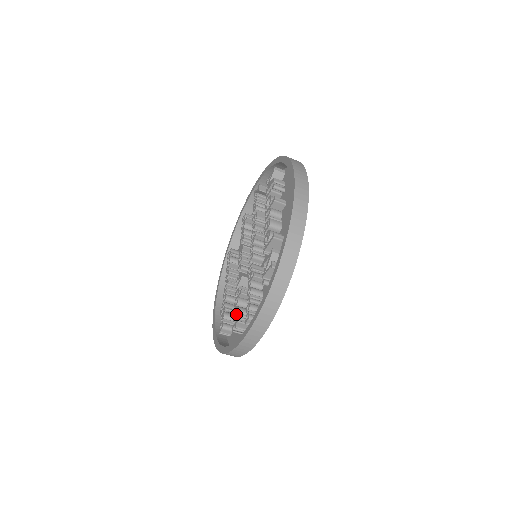
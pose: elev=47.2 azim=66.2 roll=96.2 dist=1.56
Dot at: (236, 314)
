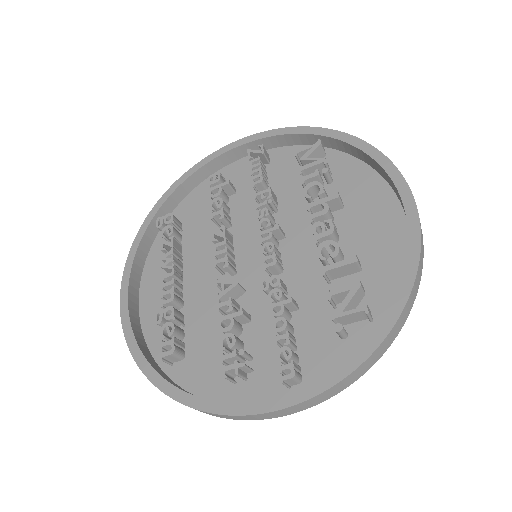
Dot at: (234, 349)
